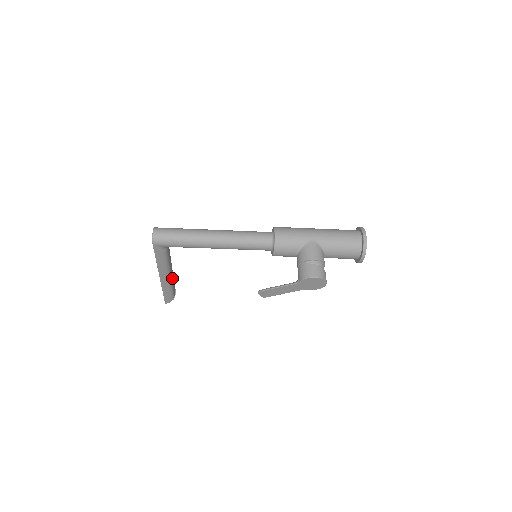
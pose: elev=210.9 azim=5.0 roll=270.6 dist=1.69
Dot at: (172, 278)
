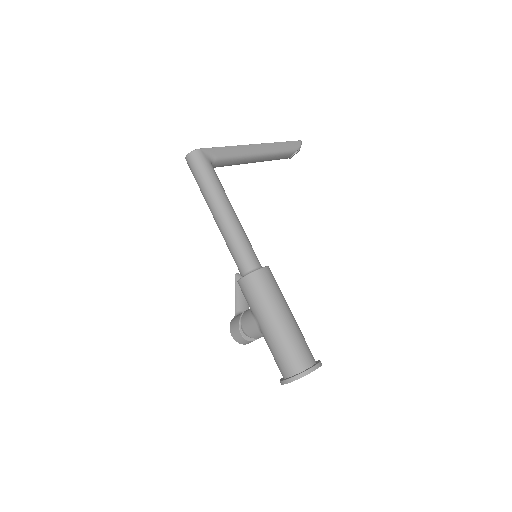
Dot at: (263, 160)
